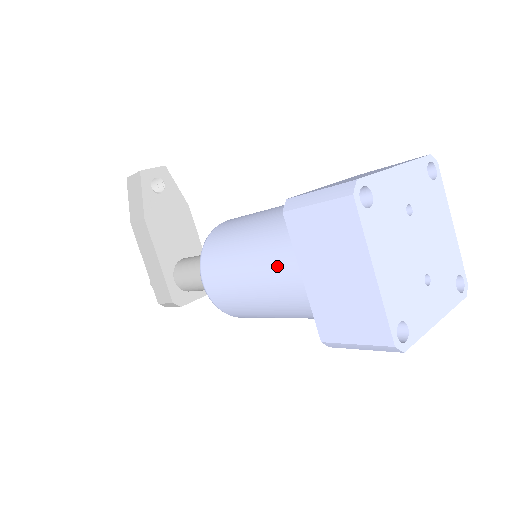
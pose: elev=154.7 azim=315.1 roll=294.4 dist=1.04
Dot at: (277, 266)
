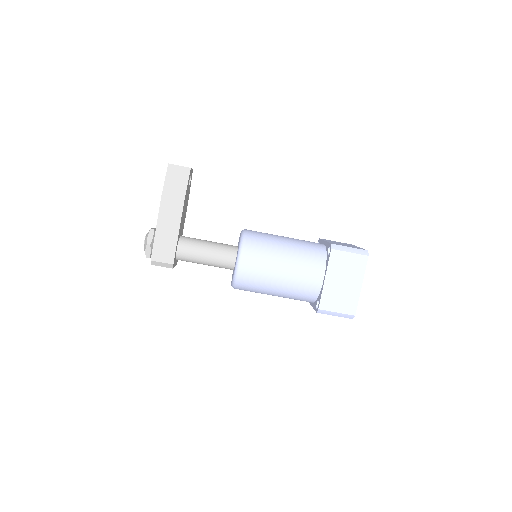
Dot at: (307, 269)
